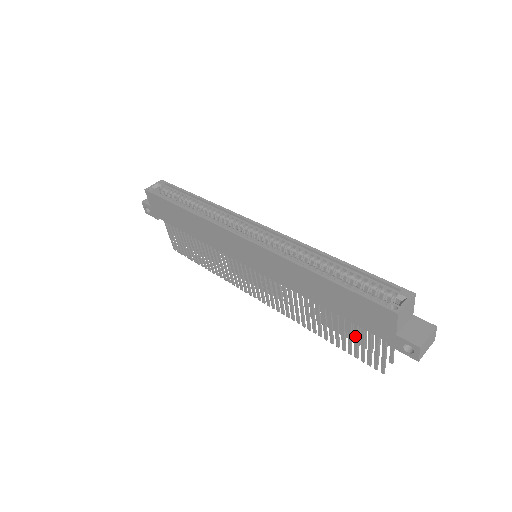
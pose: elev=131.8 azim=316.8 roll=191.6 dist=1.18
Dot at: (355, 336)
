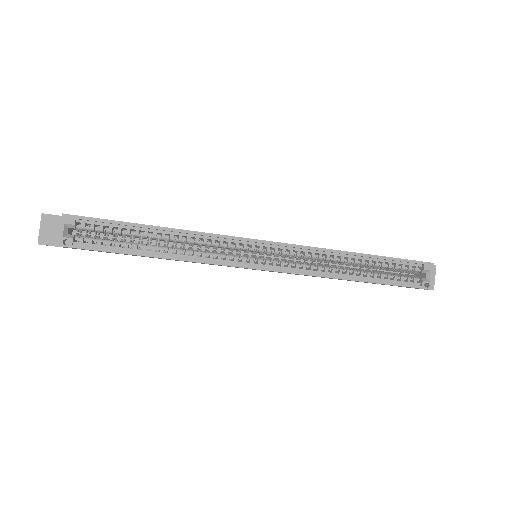
Dot at: occluded
